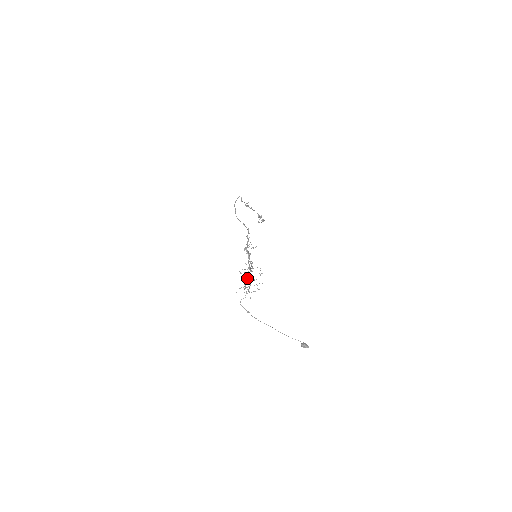
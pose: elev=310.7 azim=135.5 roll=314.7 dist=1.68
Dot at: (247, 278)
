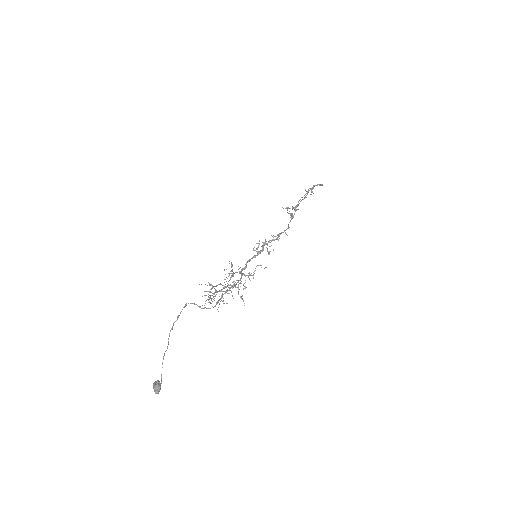
Dot at: (230, 287)
